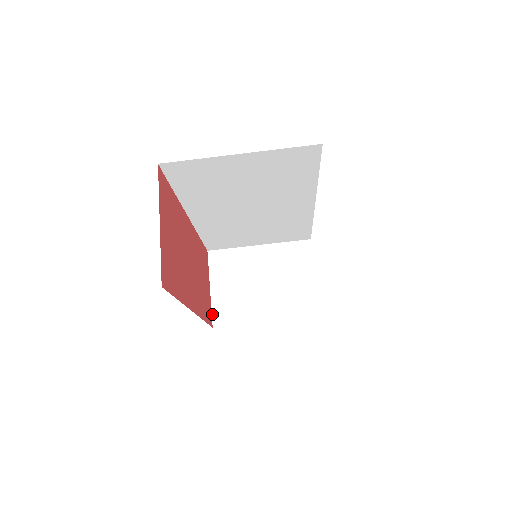
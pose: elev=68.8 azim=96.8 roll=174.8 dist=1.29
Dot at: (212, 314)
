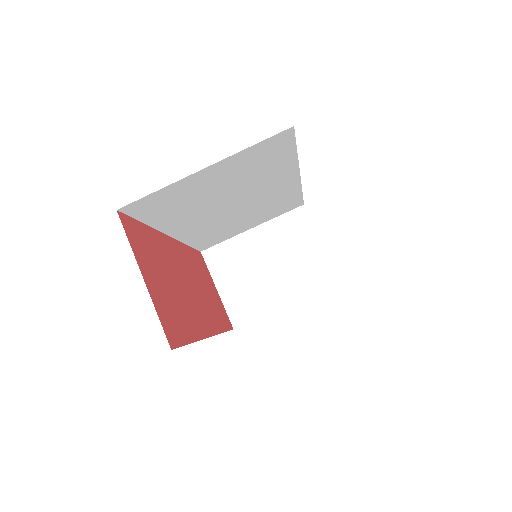
Dot at: (228, 316)
